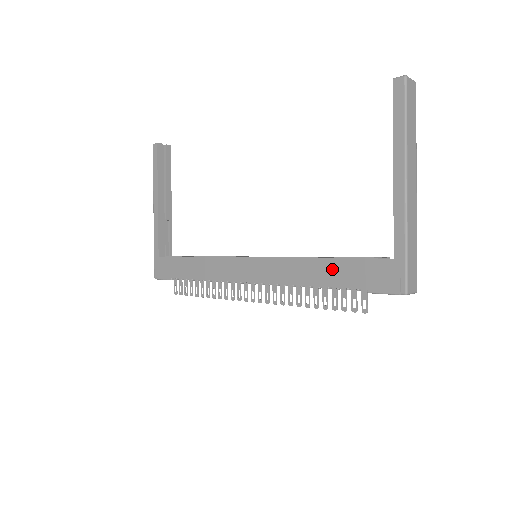
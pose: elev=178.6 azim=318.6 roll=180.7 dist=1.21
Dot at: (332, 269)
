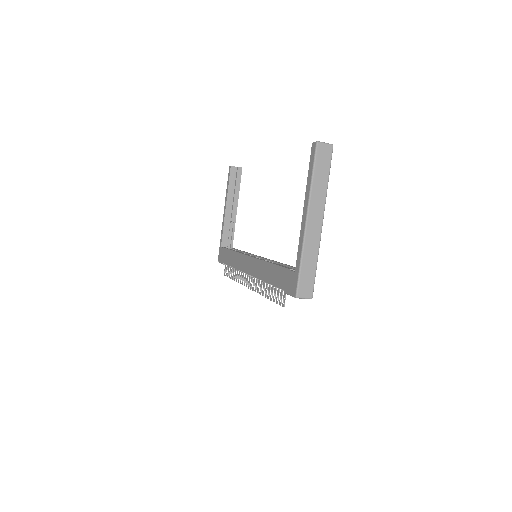
Dot at: (274, 272)
